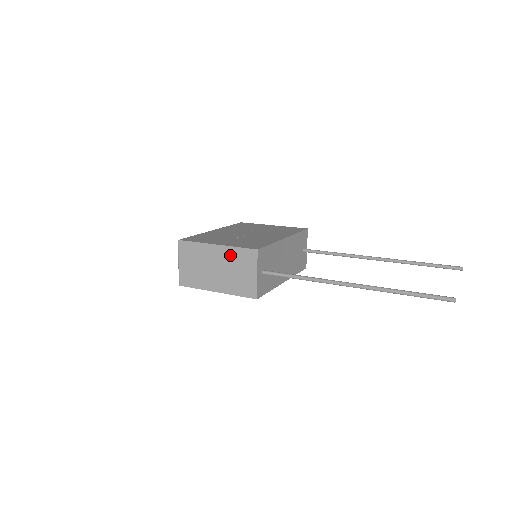
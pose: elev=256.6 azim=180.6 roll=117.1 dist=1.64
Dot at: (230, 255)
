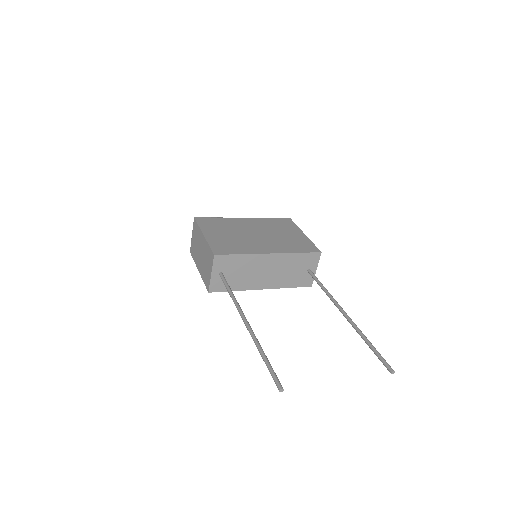
Dot at: (206, 248)
